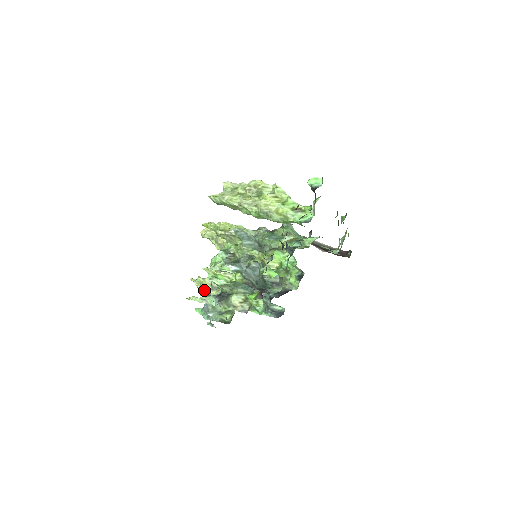
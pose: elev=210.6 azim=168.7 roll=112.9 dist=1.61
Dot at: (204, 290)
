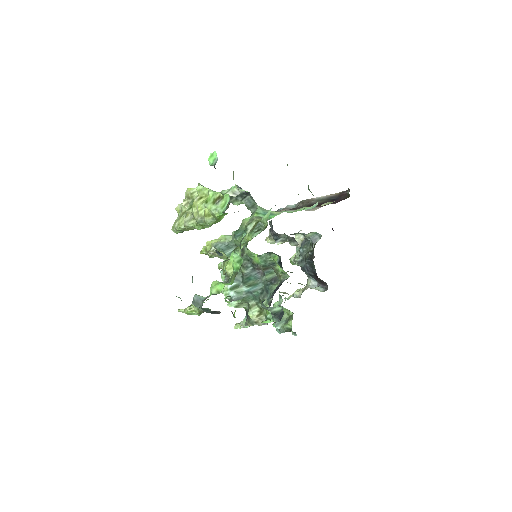
Dot at: occluded
